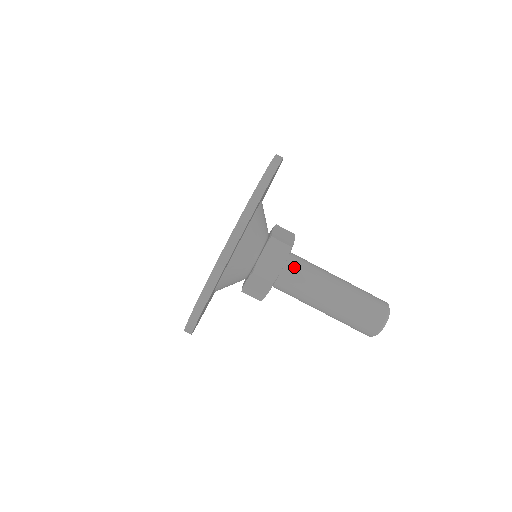
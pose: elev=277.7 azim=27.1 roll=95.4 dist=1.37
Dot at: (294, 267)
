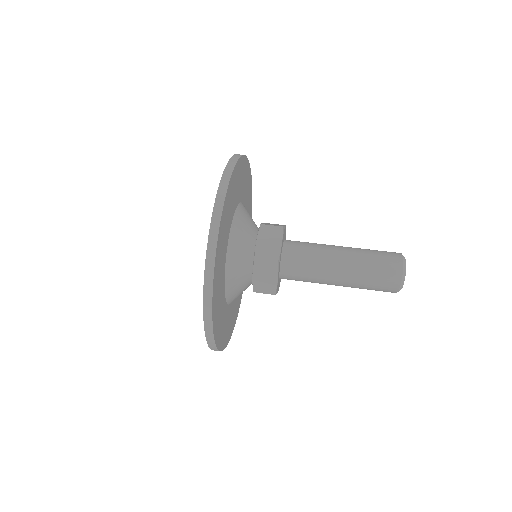
Dot at: (291, 267)
